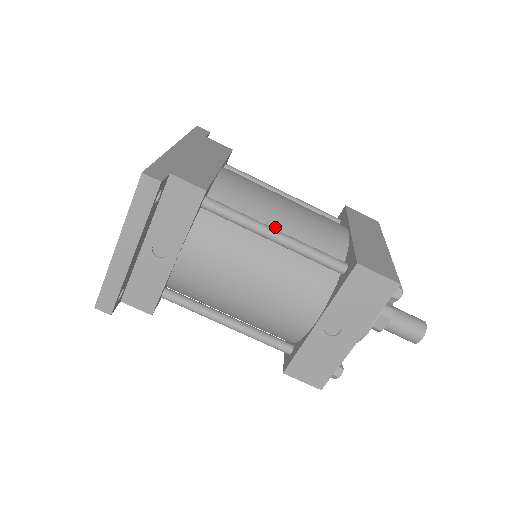
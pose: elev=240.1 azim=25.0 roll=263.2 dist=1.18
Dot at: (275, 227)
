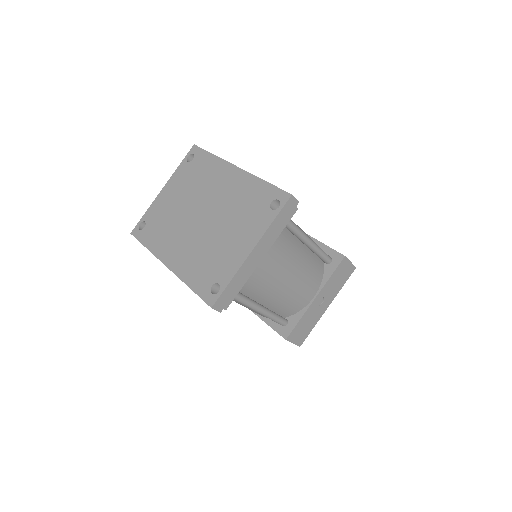
Dot at: occluded
